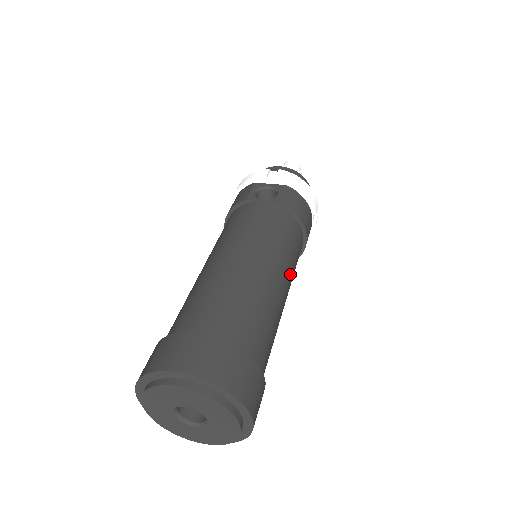
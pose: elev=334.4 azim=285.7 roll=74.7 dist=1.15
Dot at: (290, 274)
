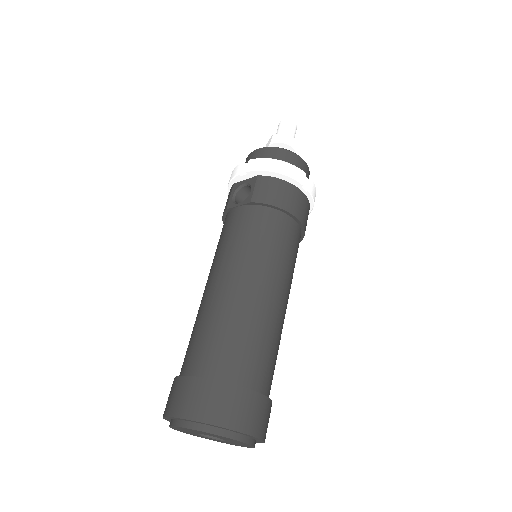
Dot at: (278, 271)
